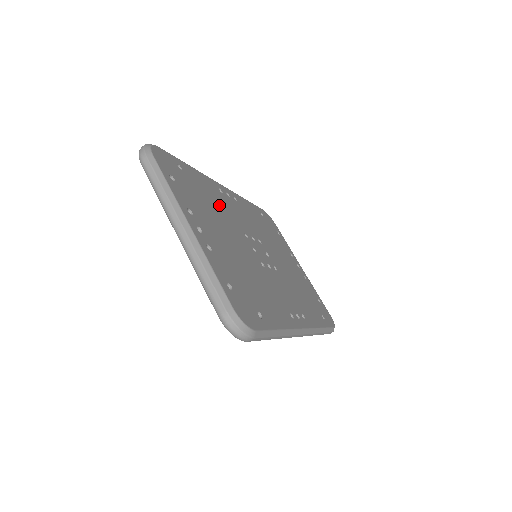
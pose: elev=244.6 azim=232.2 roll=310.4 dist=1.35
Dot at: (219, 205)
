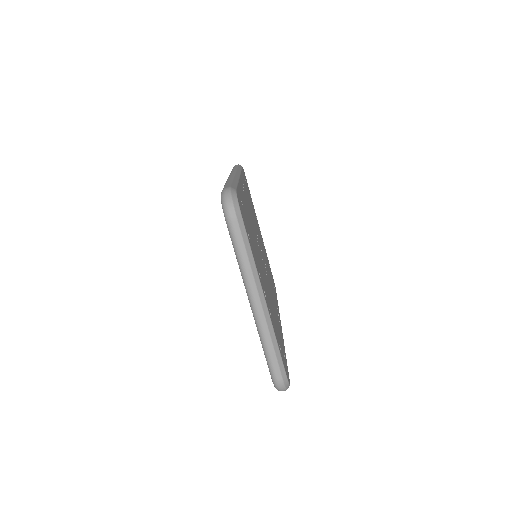
Dot at: (250, 222)
